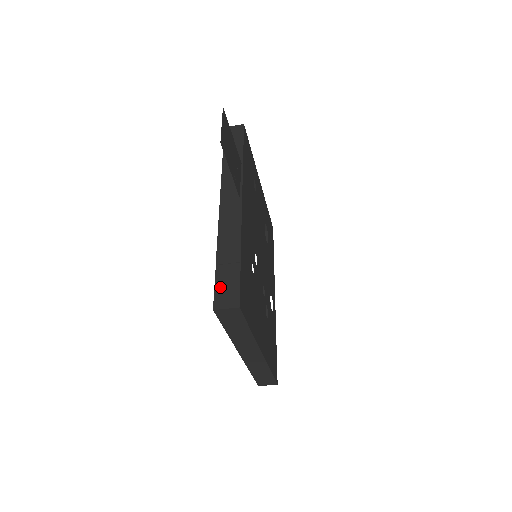
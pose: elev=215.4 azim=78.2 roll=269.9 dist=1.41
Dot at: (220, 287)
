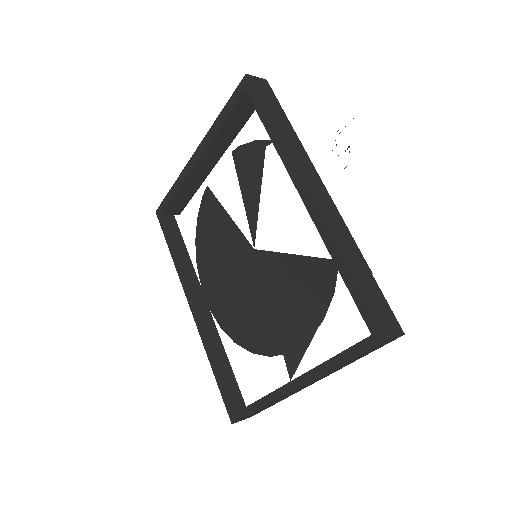
Dot at: (374, 308)
